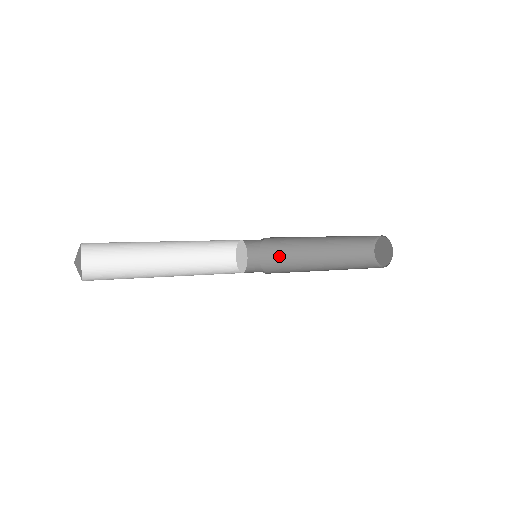
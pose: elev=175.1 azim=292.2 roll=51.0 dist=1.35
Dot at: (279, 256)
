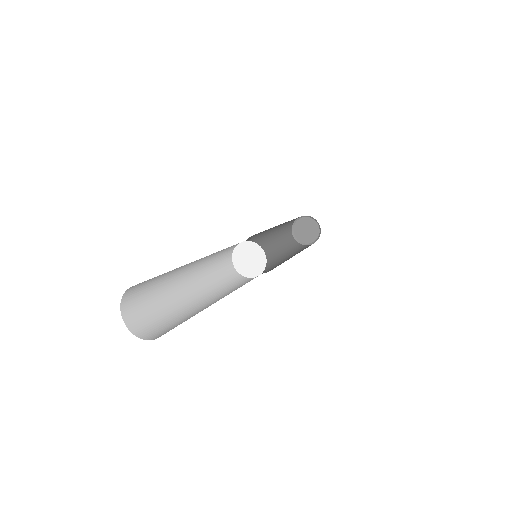
Dot at: (258, 234)
